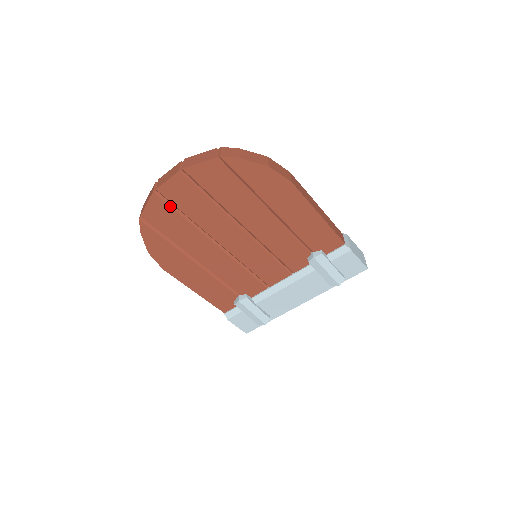
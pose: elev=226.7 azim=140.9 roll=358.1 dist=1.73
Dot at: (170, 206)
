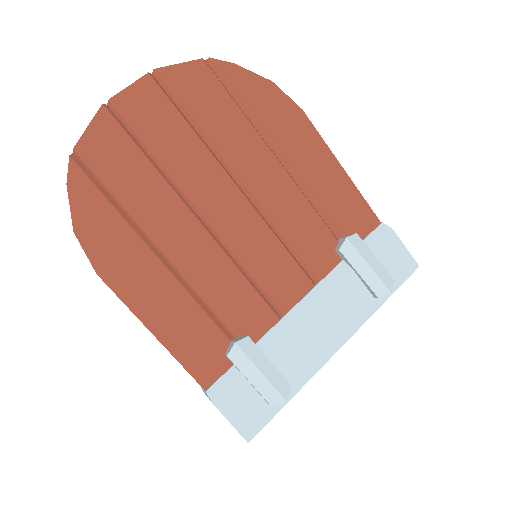
Dot at: (127, 134)
